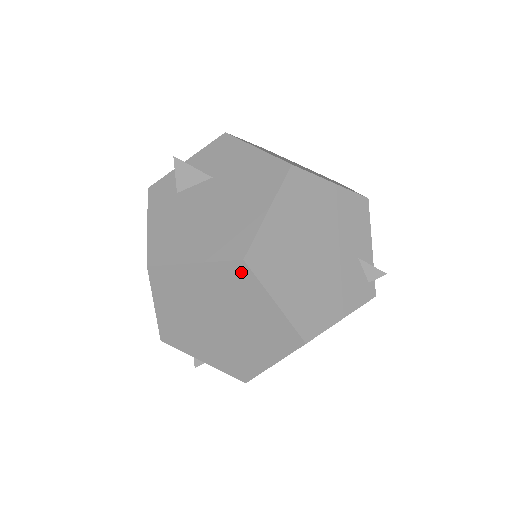
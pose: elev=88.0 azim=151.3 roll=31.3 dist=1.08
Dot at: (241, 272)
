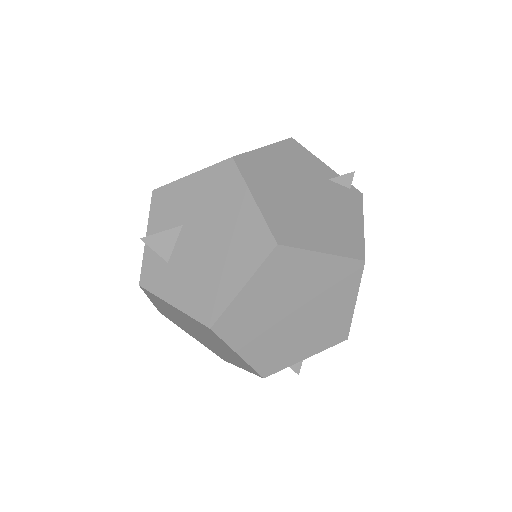
Dot at: (283, 256)
